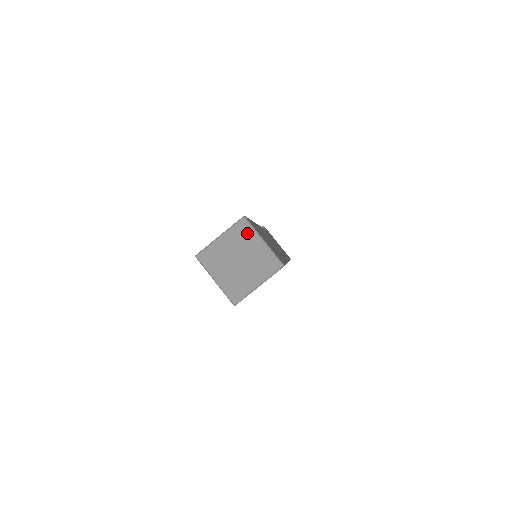
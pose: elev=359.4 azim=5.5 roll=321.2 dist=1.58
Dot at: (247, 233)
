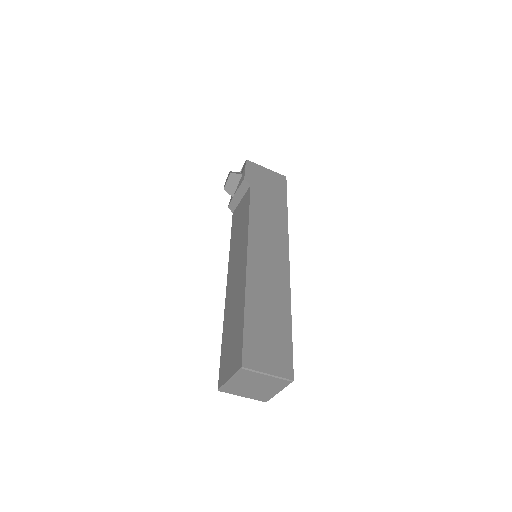
Dot at: (251, 375)
